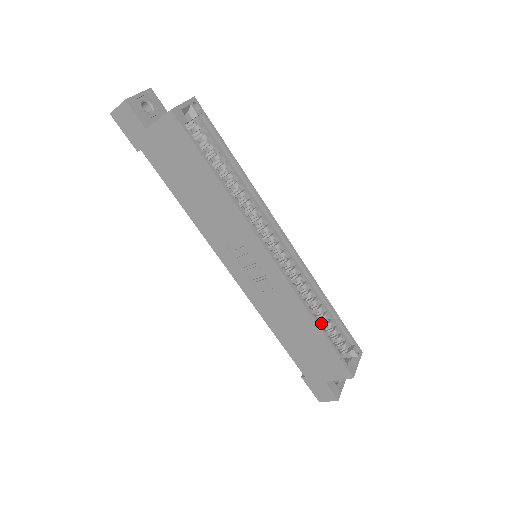
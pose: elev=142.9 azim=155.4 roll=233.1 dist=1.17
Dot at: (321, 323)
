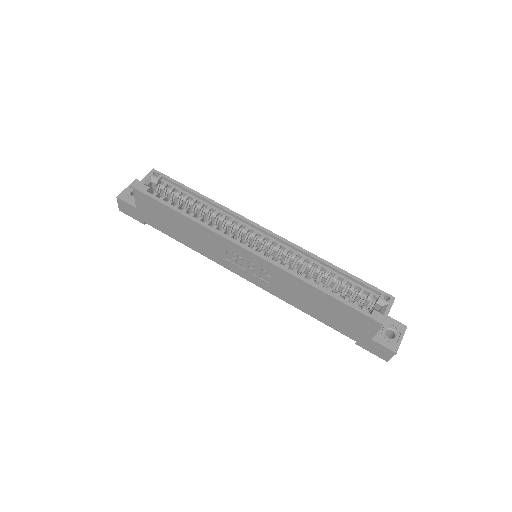
Dot at: (329, 287)
